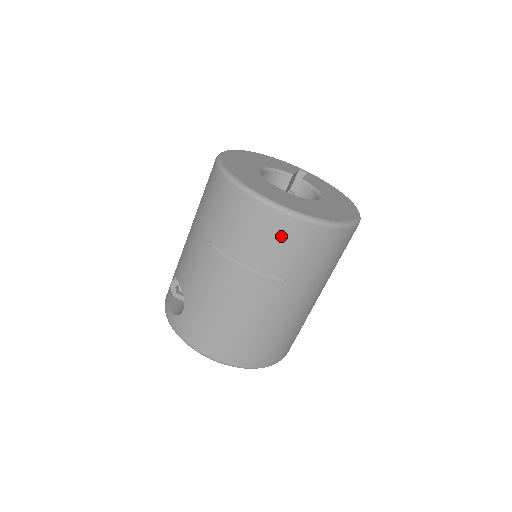
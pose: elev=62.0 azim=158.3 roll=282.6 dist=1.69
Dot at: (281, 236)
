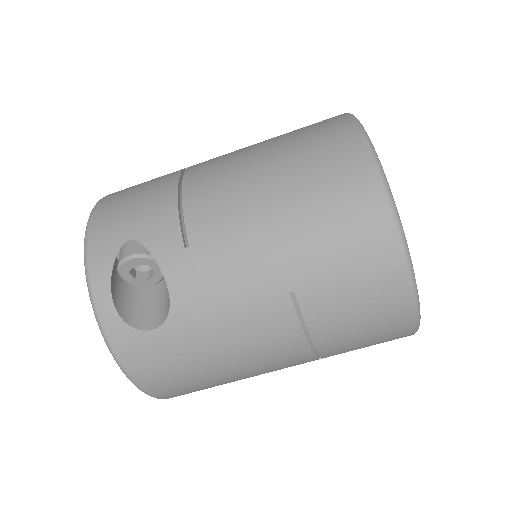
Dot at: (382, 338)
